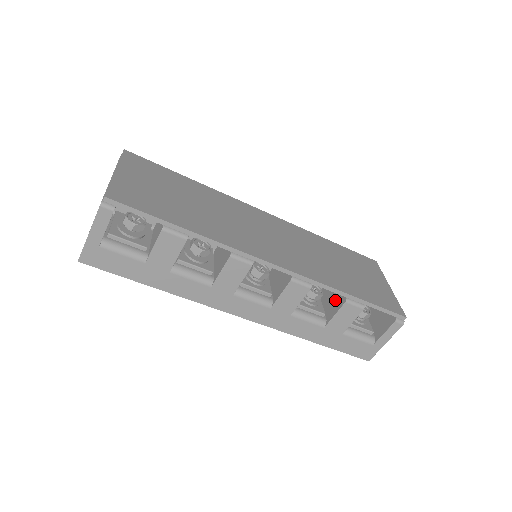
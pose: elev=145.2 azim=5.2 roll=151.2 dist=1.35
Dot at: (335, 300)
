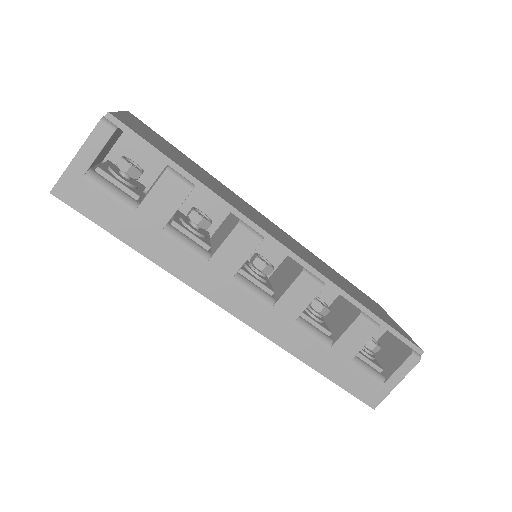
Dot at: (344, 317)
